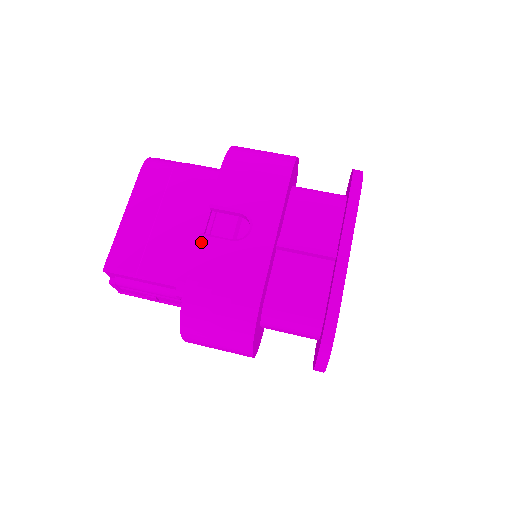
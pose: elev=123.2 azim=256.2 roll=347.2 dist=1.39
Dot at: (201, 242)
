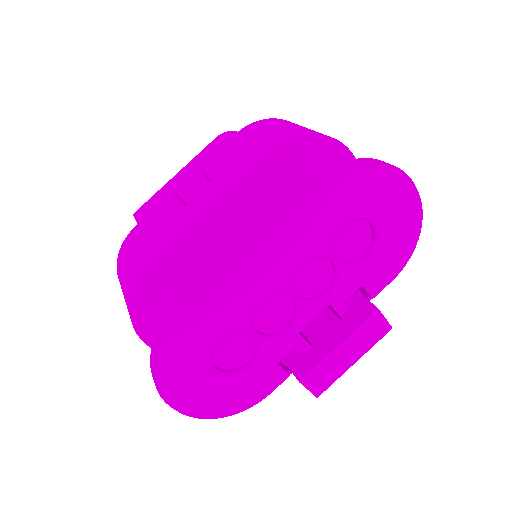
Dot at: (165, 200)
